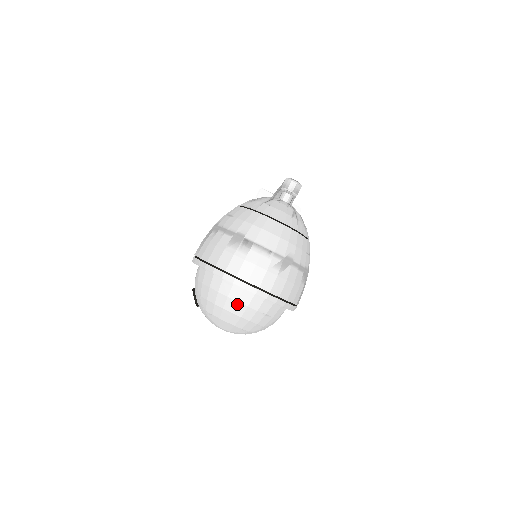
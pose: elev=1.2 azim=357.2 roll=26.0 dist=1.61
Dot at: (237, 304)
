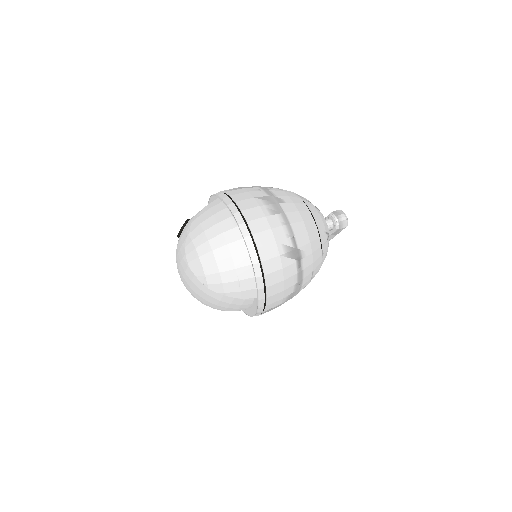
Dot at: (225, 246)
